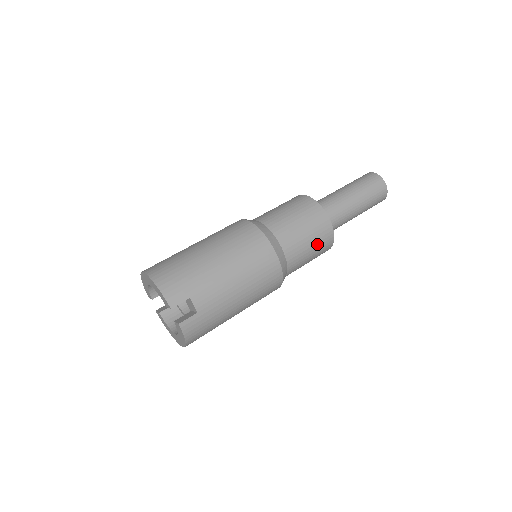
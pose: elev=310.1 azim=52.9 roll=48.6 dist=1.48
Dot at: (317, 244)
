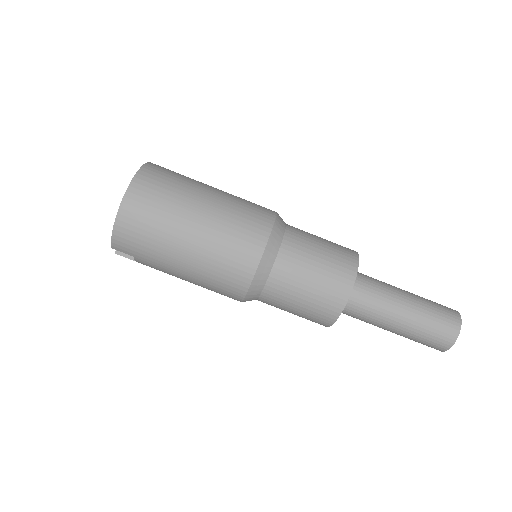
Dot at: occluded
